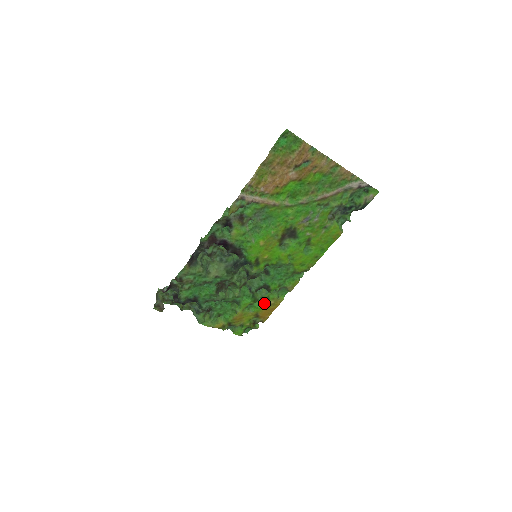
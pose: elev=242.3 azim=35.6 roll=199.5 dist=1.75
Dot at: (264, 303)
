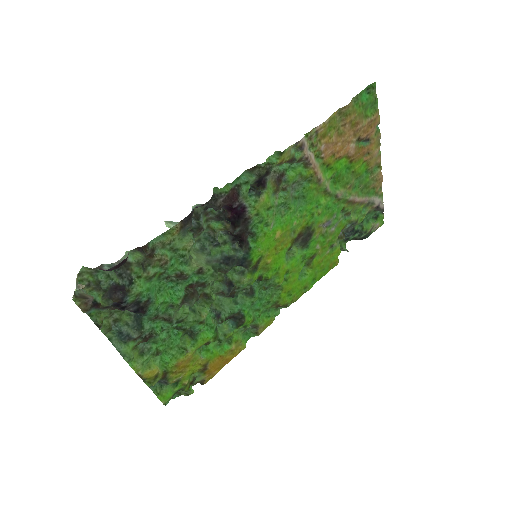
Dot at: (220, 347)
